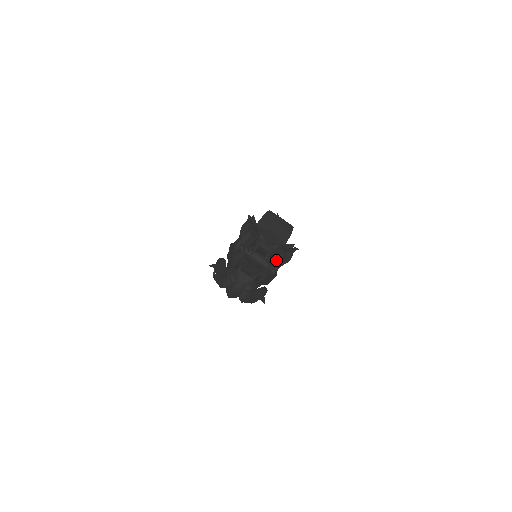
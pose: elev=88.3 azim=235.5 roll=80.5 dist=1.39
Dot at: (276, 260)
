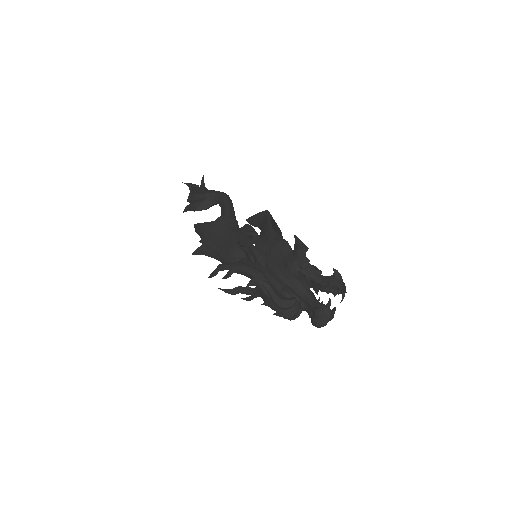
Dot at: occluded
